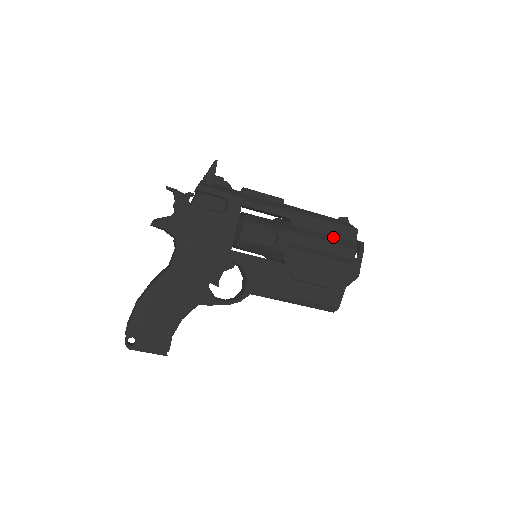
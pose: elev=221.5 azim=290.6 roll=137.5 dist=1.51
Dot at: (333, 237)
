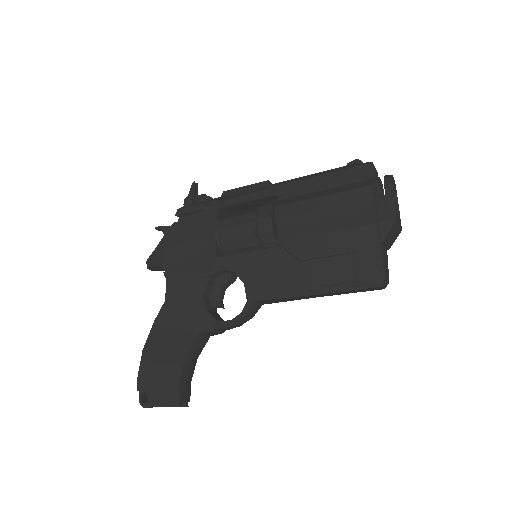
Dot at: (337, 188)
